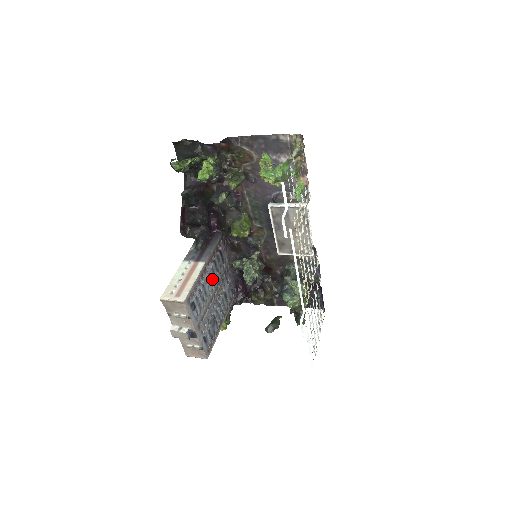
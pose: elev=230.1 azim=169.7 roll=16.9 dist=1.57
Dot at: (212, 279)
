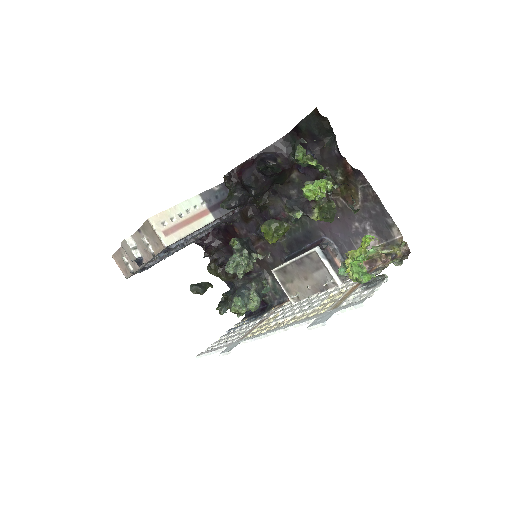
Dot at: (203, 231)
